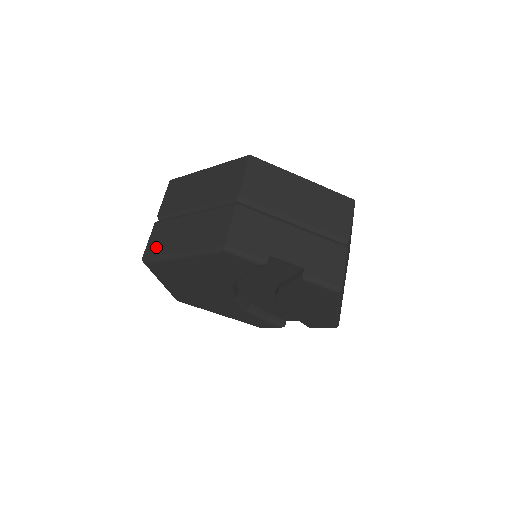
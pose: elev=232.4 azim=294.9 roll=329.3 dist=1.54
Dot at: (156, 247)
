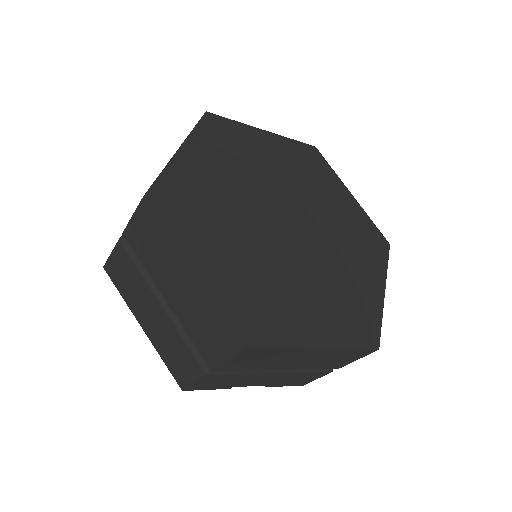
Dot at: (118, 280)
